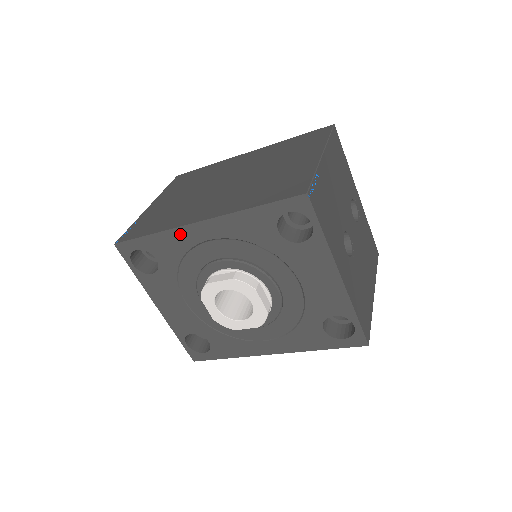
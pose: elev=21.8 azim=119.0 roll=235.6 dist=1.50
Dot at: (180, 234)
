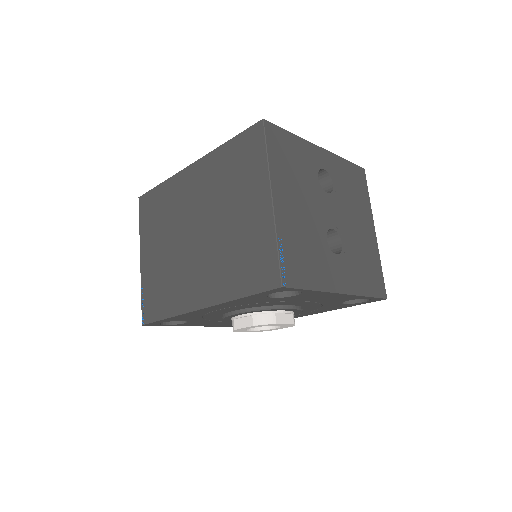
Dot at: (190, 314)
